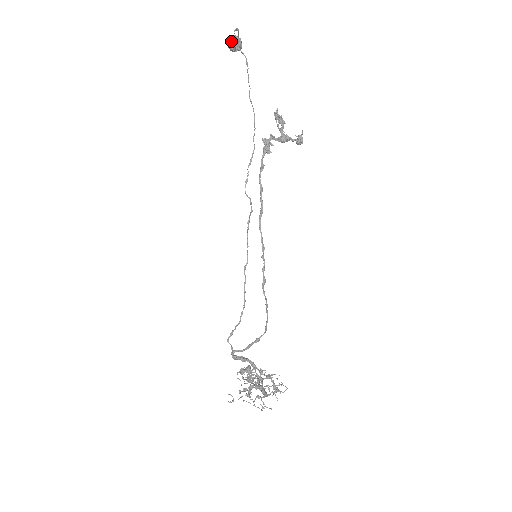
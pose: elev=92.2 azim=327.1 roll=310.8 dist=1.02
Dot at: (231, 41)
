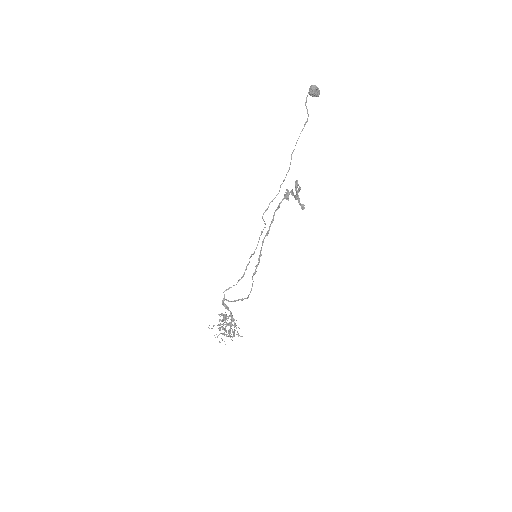
Dot at: occluded
